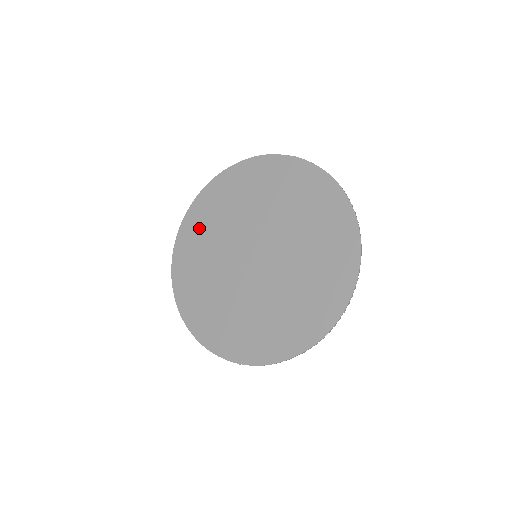
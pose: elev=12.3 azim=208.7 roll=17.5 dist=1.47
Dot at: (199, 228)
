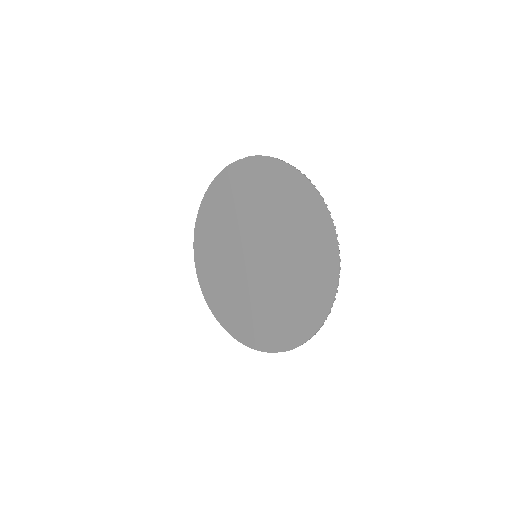
Dot at: (214, 214)
